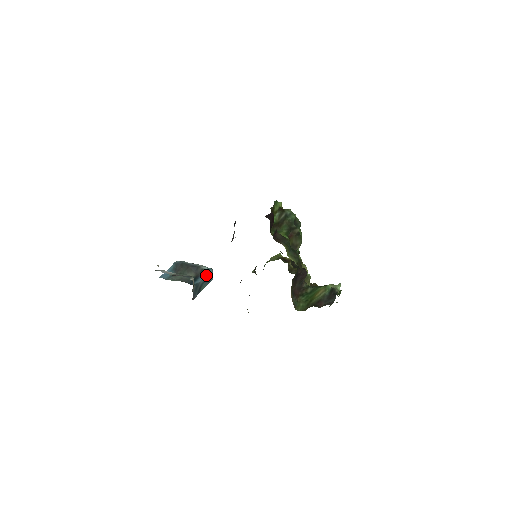
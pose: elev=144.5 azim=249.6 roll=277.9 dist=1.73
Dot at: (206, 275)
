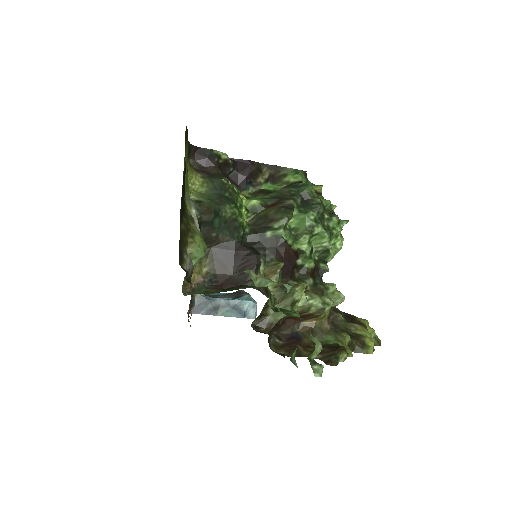
Dot at: (236, 300)
